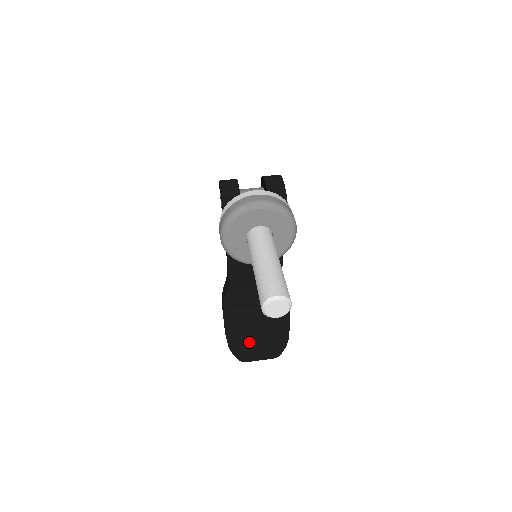
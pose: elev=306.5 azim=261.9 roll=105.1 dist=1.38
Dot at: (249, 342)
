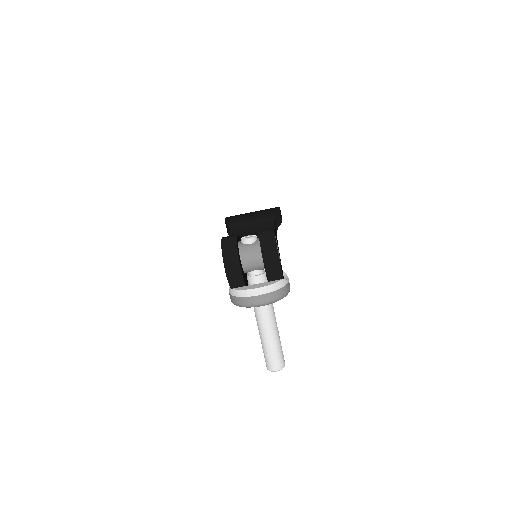
Dot at: occluded
